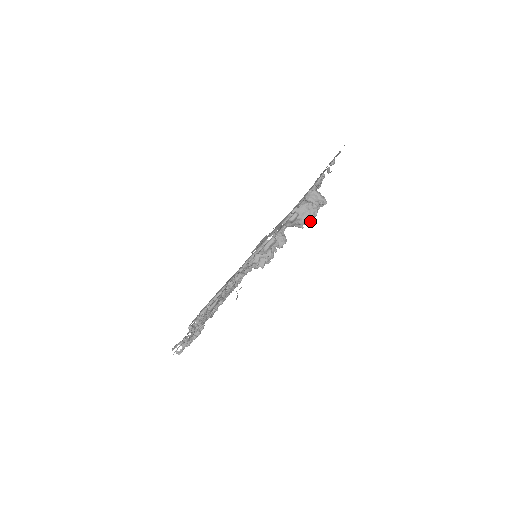
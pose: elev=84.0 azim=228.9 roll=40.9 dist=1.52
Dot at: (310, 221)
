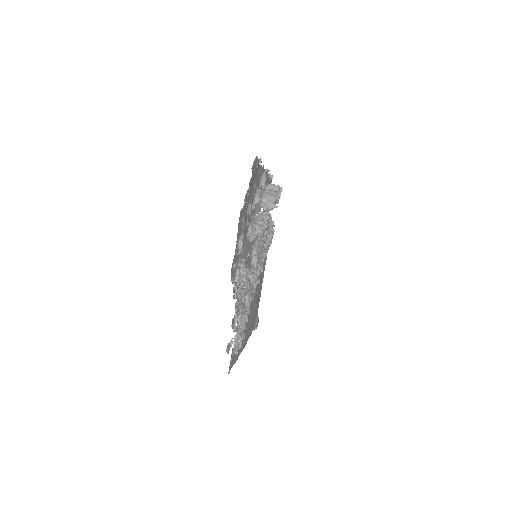
Dot at: (278, 199)
